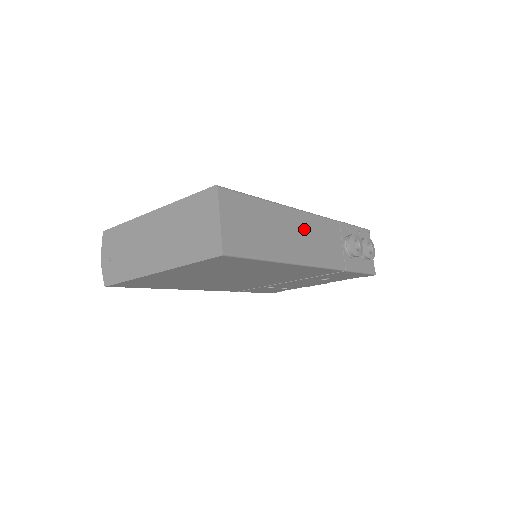
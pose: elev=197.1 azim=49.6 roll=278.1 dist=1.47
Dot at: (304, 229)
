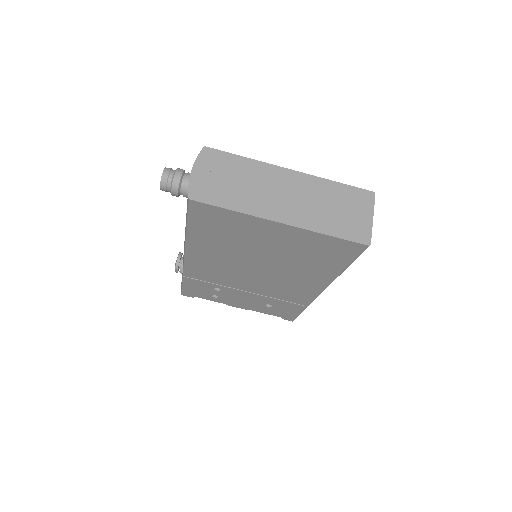
Dot at: occluded
